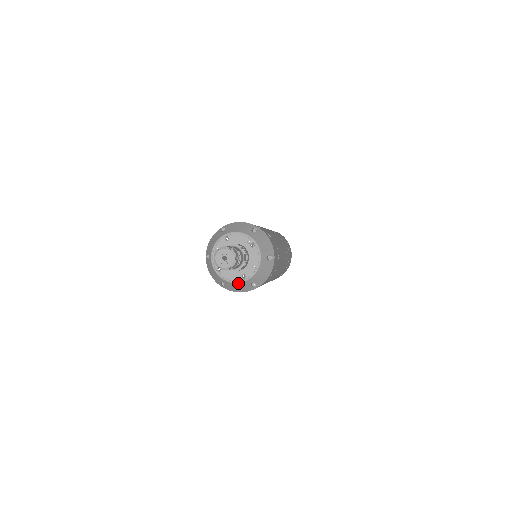
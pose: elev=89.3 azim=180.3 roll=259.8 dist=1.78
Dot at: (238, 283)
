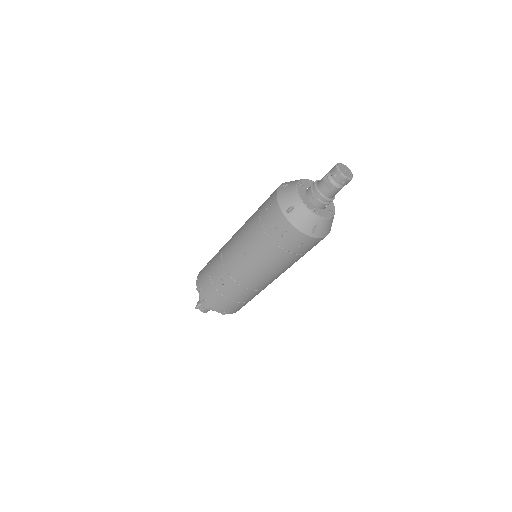
Dot at: (330, 219)
